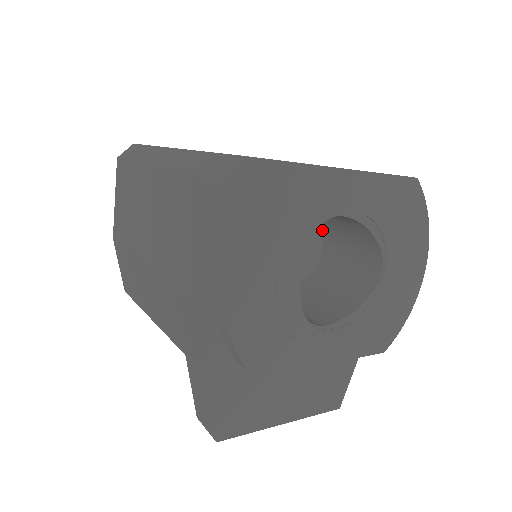
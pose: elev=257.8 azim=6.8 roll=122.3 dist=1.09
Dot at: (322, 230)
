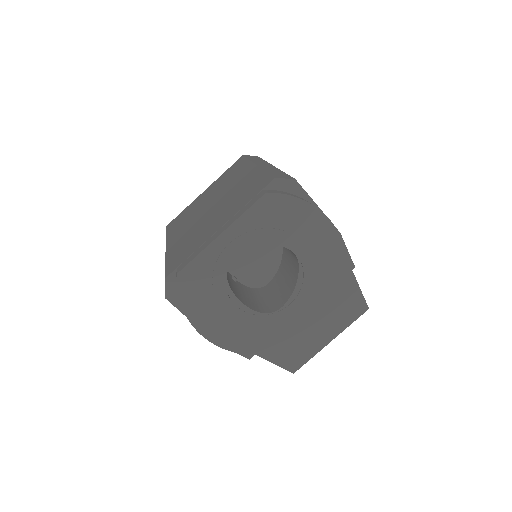
Dot at: occluded
